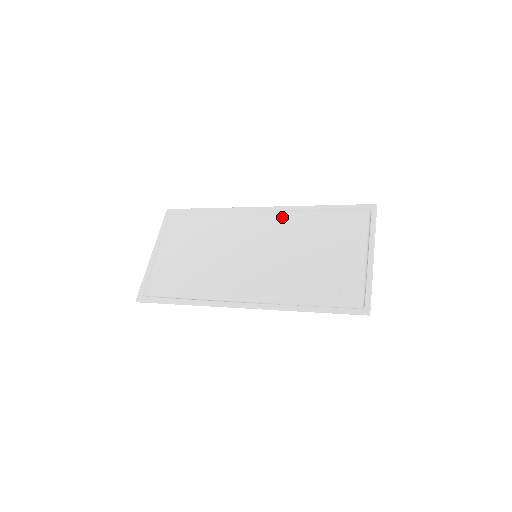
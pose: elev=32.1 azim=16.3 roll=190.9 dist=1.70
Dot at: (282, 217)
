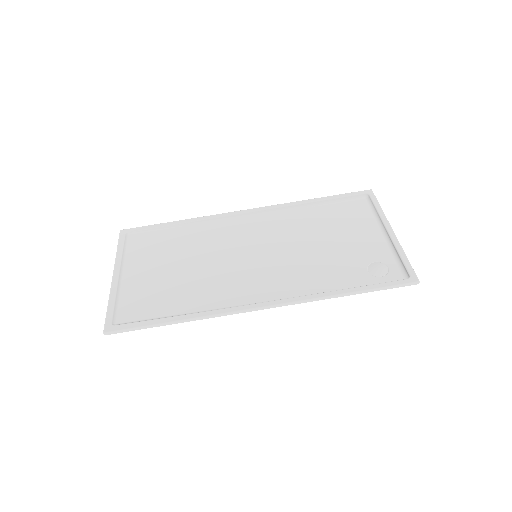
Dot at: (272, 216)
